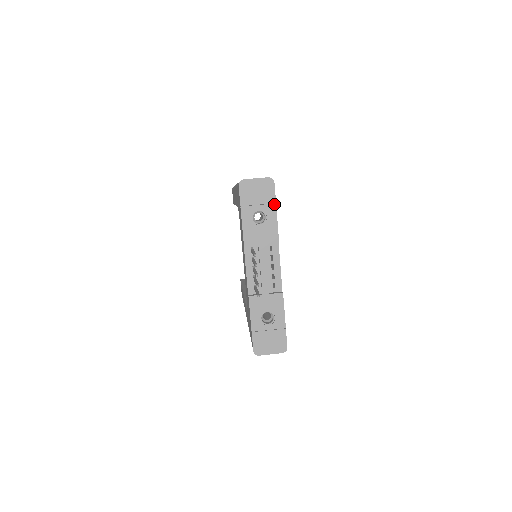
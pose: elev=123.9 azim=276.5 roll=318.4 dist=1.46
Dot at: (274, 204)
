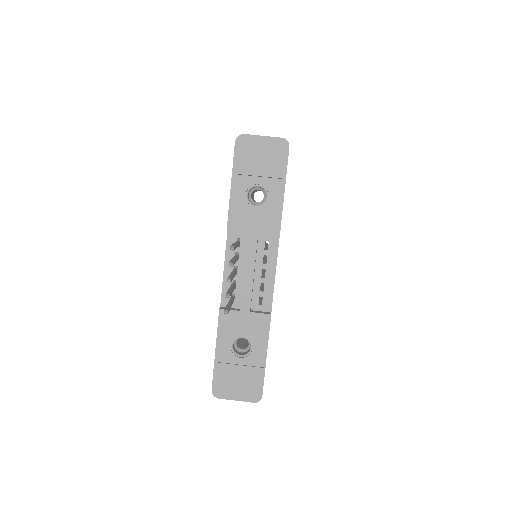
Dot at: (283, 180)
